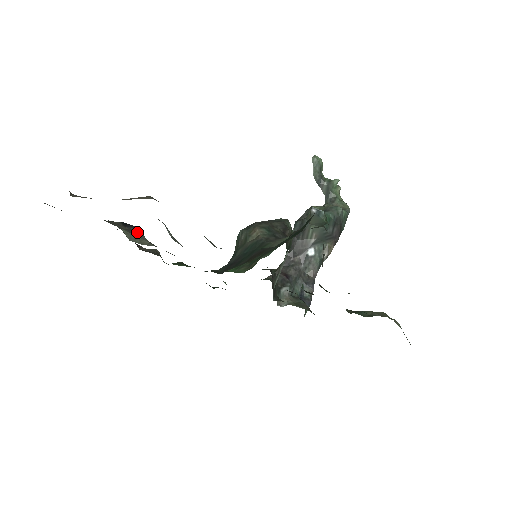
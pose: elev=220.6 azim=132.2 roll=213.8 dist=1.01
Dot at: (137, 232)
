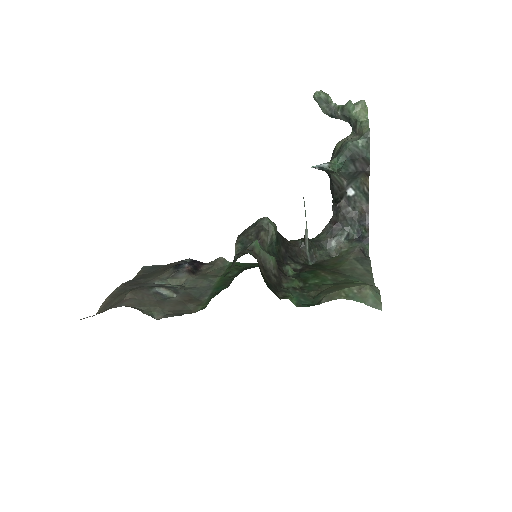
Dot at: (180, 273)
